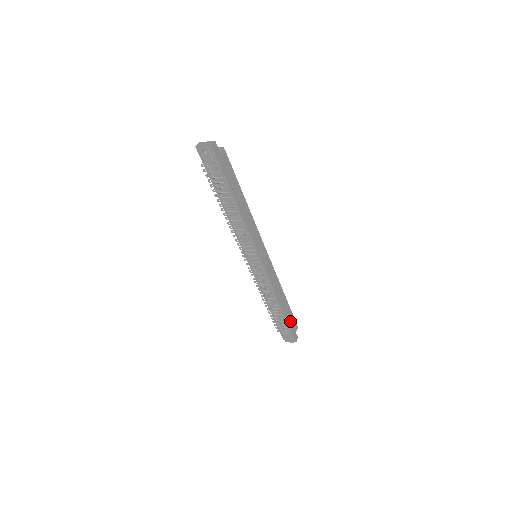
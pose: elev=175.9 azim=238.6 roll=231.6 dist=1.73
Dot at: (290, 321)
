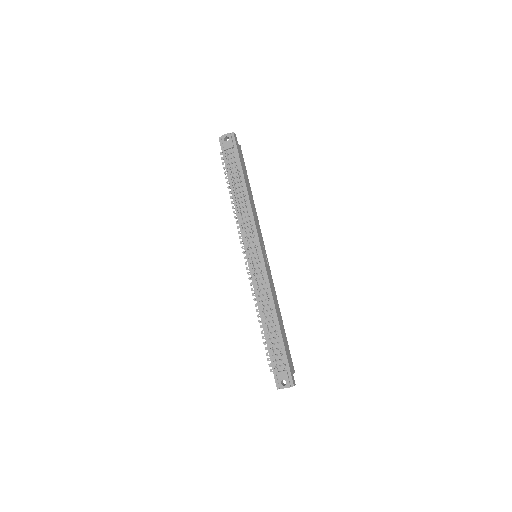
Dot at: (287, 352)
